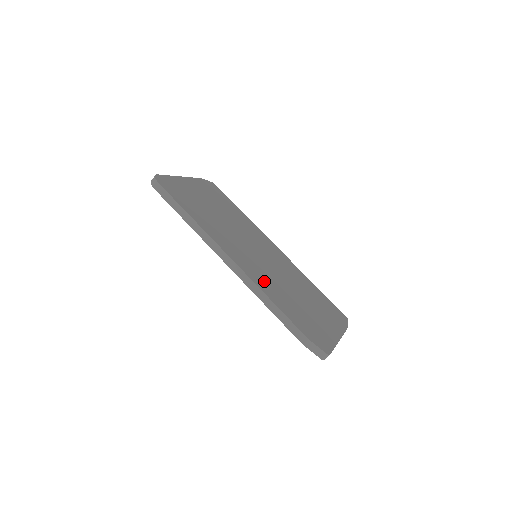
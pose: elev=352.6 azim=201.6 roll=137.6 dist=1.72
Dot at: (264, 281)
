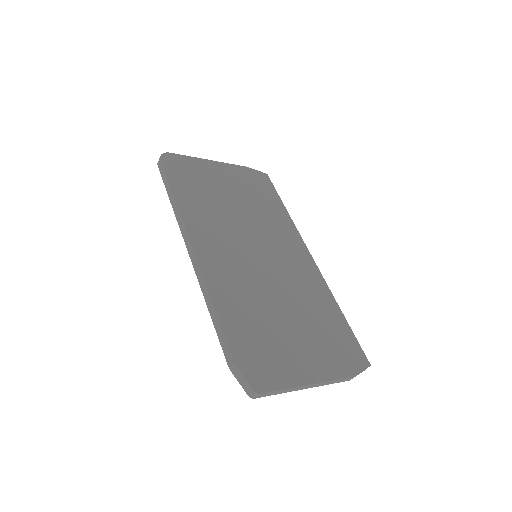
Dot at: (227, 281)
